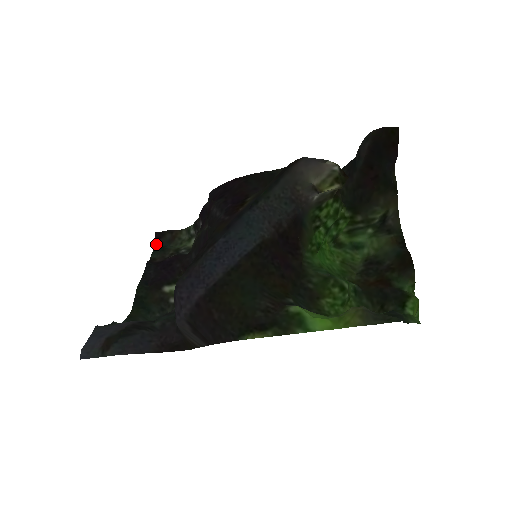
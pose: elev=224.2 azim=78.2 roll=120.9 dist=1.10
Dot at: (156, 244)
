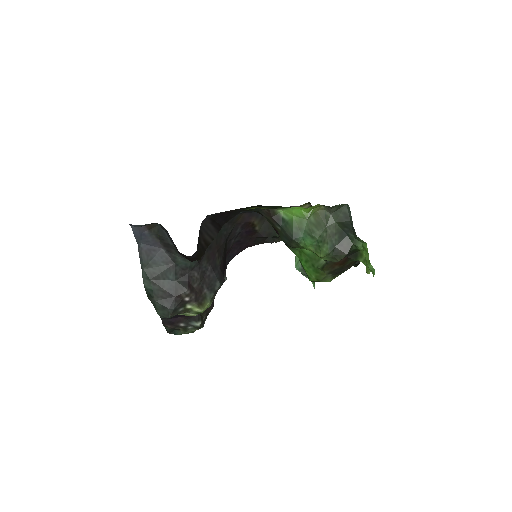
Dot at: occluded
